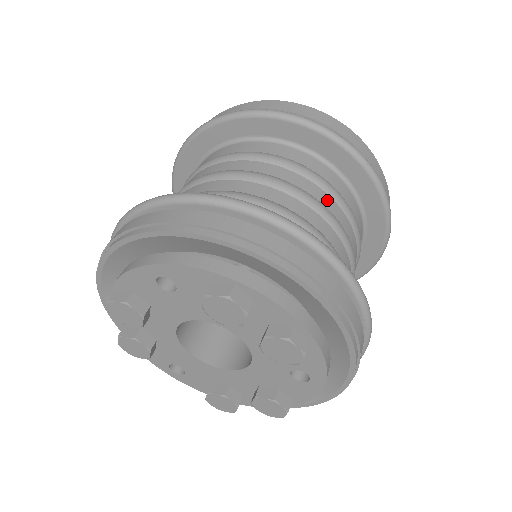
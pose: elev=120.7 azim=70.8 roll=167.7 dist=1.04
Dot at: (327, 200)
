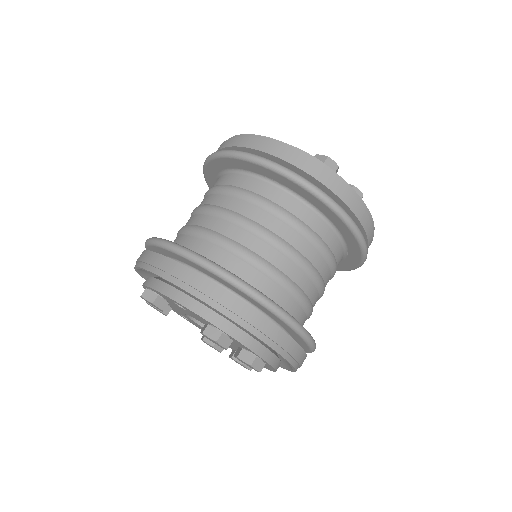
Dot at: (312, 254)
